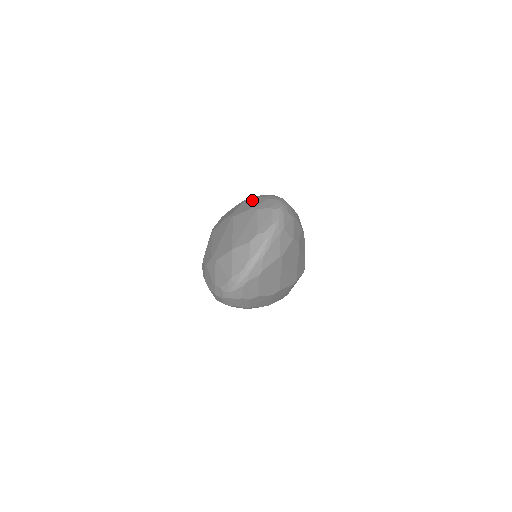
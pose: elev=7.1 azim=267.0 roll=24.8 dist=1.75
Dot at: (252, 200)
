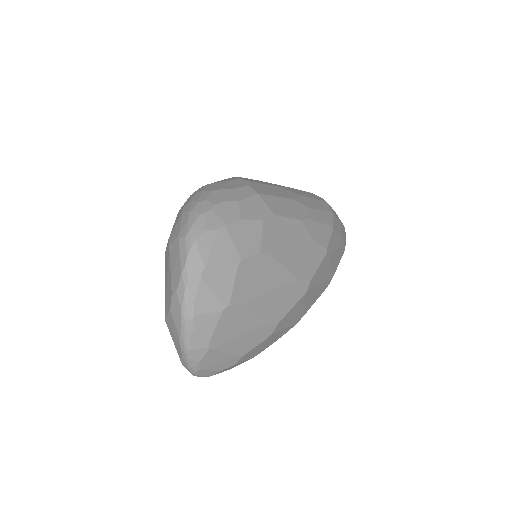
Dot at: (177, 215)
